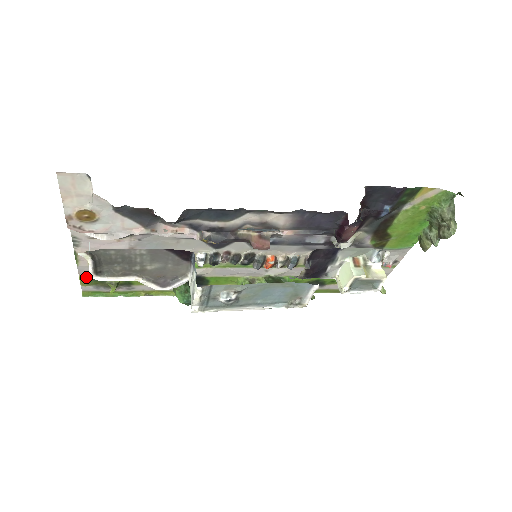
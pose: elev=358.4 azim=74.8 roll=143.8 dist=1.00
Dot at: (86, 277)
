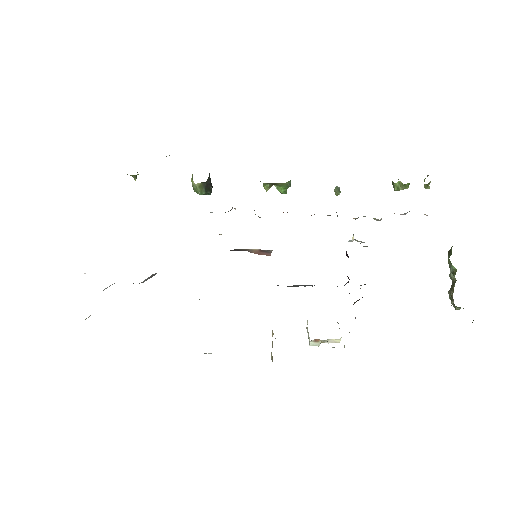
Dot at: occluded
